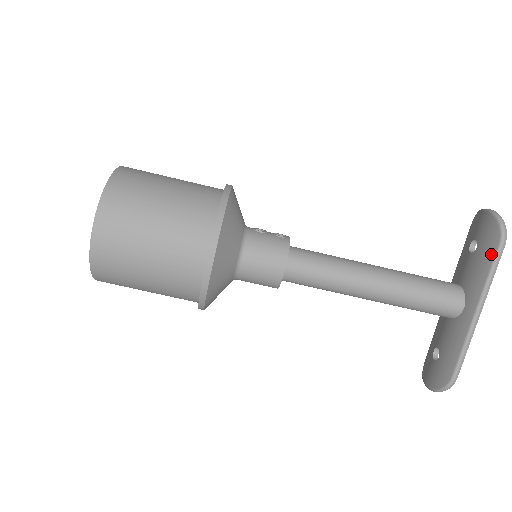
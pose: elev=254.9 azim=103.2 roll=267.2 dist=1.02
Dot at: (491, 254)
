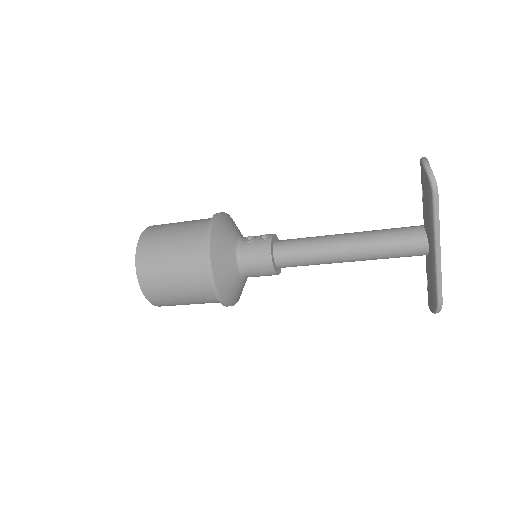
Dot at: (430, 203)
